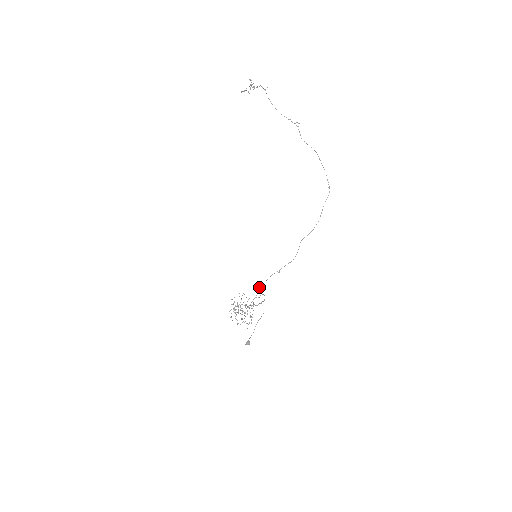
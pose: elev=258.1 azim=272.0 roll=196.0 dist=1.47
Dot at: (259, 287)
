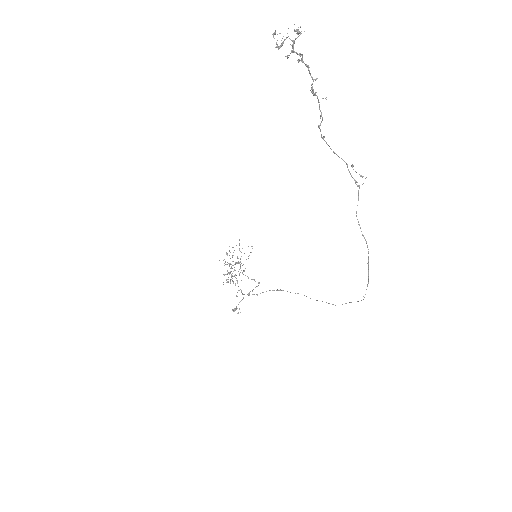
Dot at: occluded
